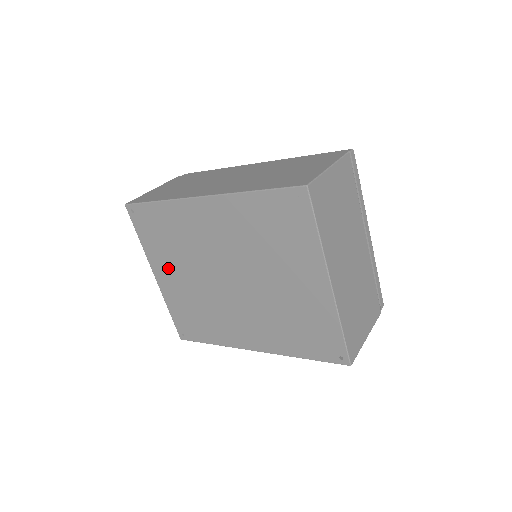
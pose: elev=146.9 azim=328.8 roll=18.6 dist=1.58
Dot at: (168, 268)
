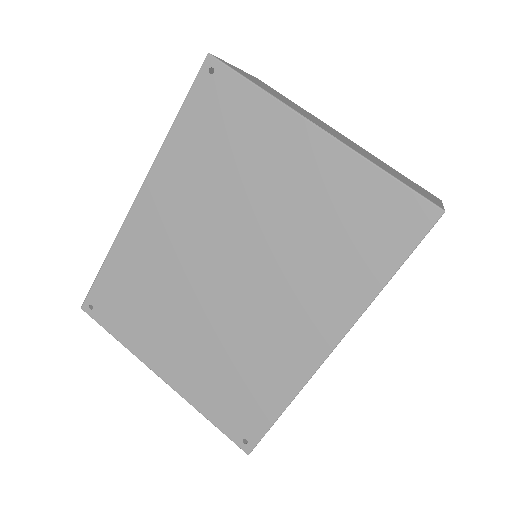
Dot at: (165, 343)
